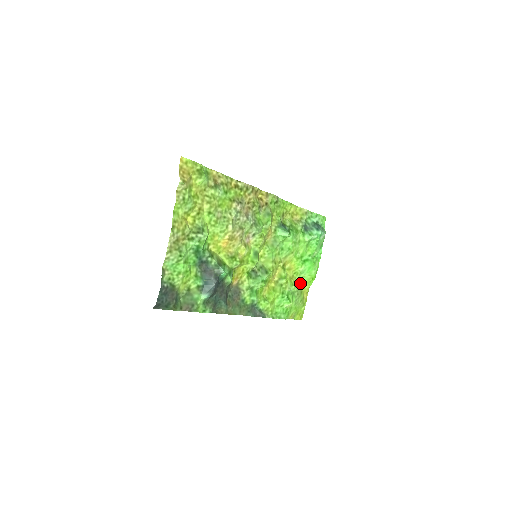
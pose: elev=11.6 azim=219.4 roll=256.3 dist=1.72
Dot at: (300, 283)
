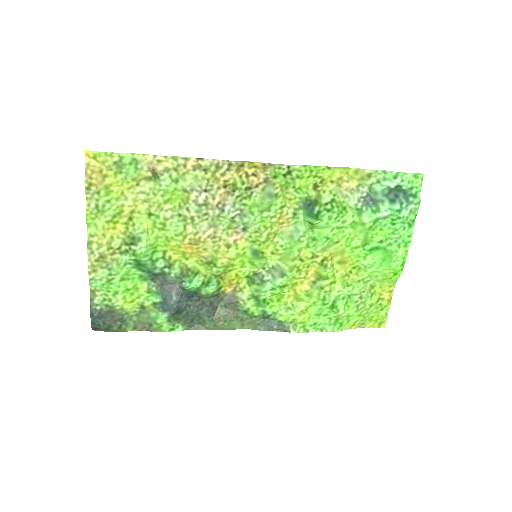
Dot at: (370, 280)
